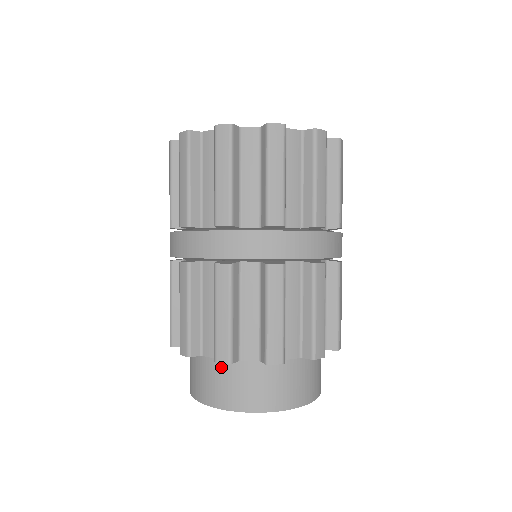
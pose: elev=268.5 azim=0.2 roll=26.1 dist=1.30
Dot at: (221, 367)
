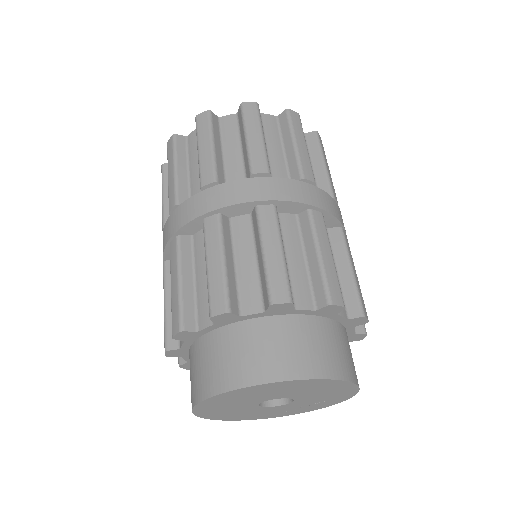
Dot at: (266, 328)
